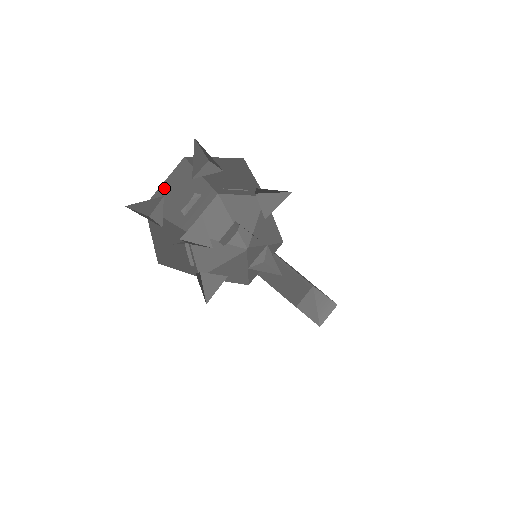
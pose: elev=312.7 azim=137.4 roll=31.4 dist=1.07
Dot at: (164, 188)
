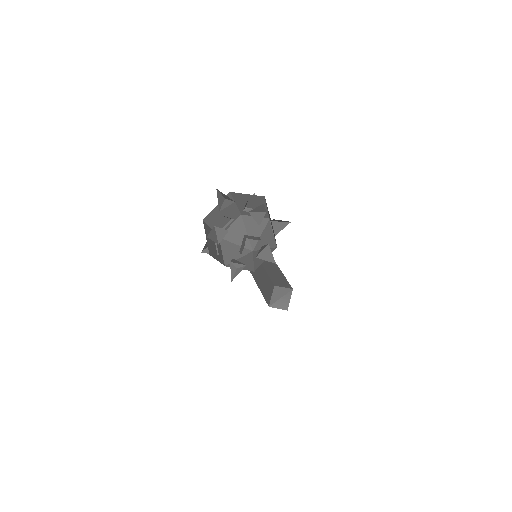
Dot at: (245, 195)
